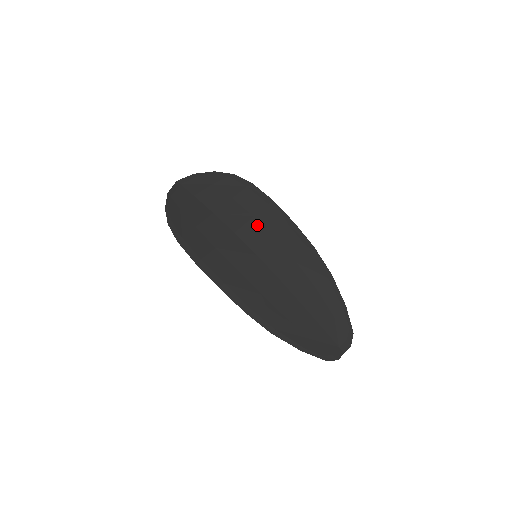
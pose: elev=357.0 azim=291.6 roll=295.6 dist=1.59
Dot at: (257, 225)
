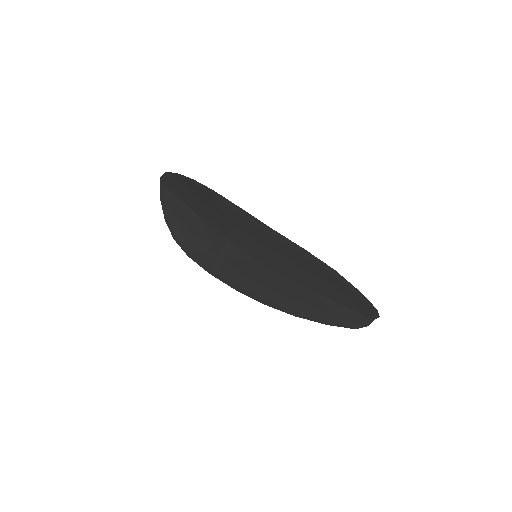
Dot at: (241, 232)
